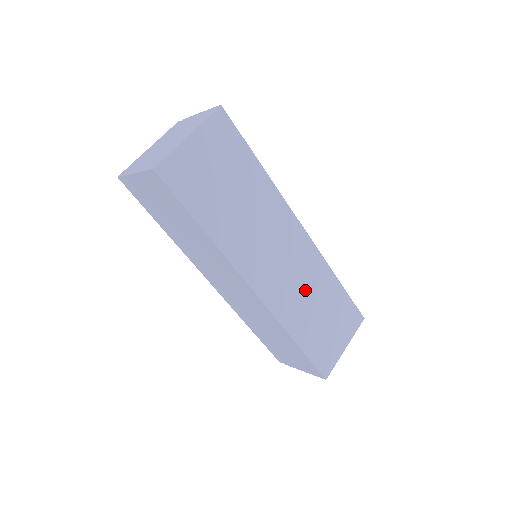
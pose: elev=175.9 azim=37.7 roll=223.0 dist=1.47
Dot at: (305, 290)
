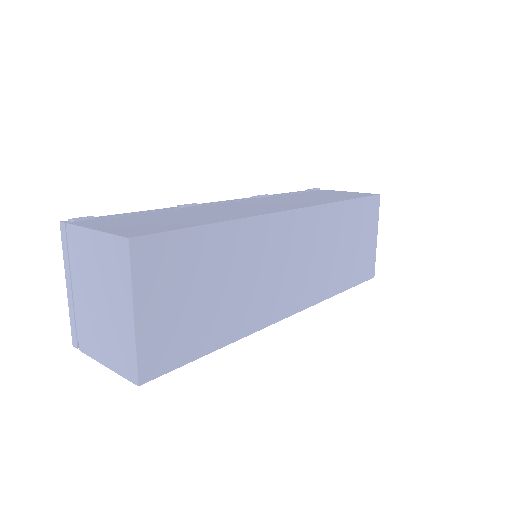
Dot at: (326, 251)
